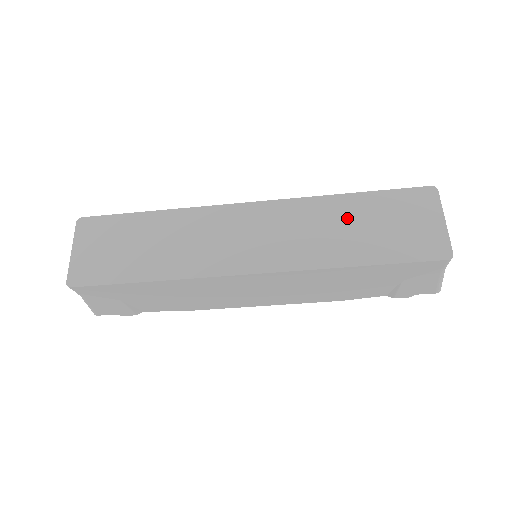
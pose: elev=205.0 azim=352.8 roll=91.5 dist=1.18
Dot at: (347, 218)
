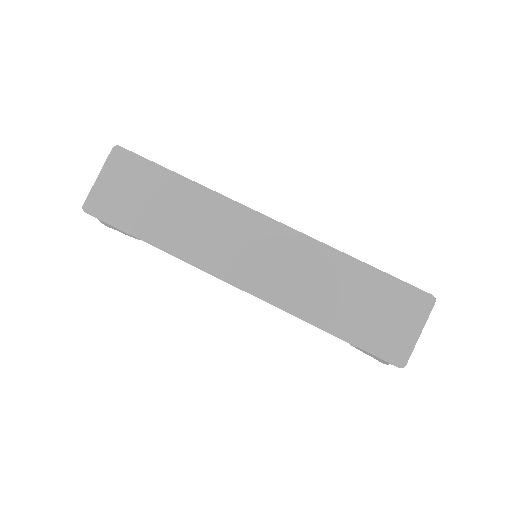
Dot at: (343, 283)
